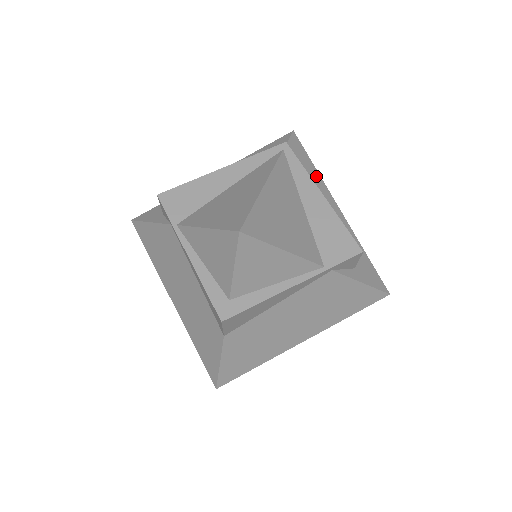
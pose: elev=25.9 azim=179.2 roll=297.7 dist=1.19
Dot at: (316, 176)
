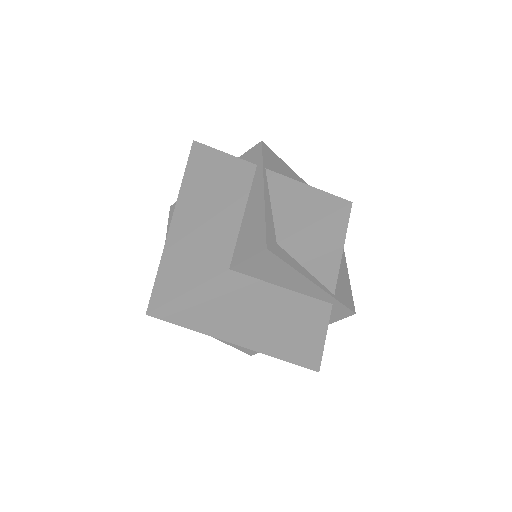
Dot at: occluded
